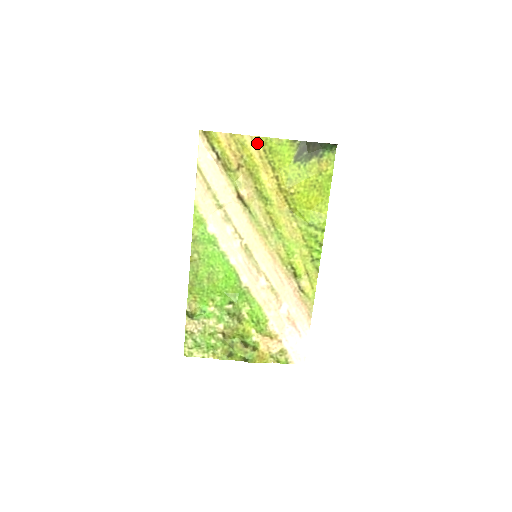
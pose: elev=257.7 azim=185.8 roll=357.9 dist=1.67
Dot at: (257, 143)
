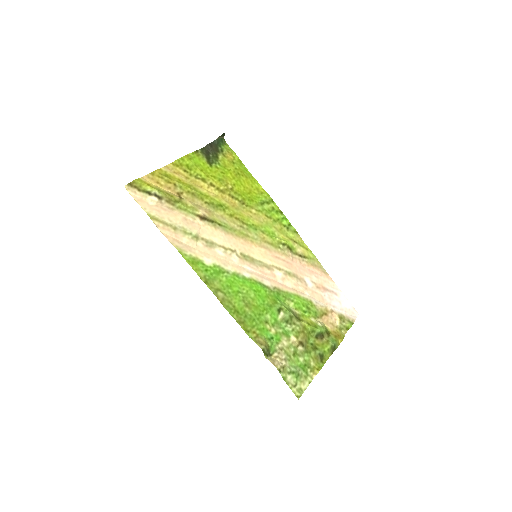
Dot at: (175, 169)
